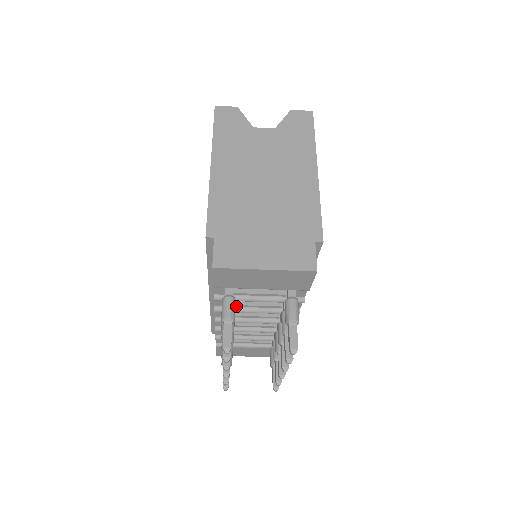
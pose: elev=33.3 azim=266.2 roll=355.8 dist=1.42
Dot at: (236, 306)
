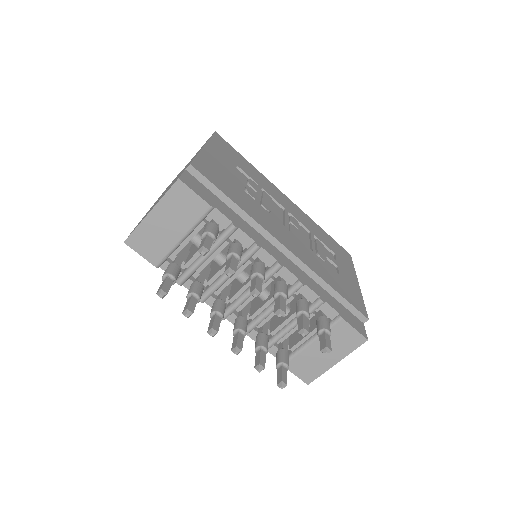
Dot at: (211, 283)
